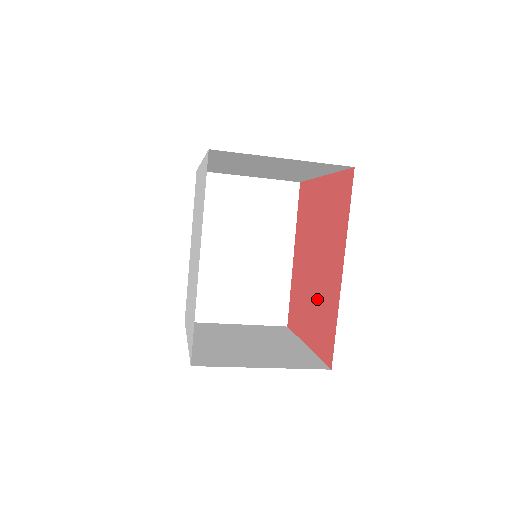
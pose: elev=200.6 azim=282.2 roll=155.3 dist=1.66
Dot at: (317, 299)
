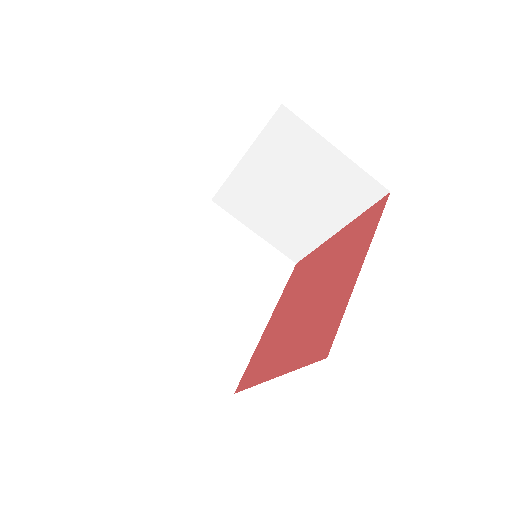
Dot at: (308, 319)
